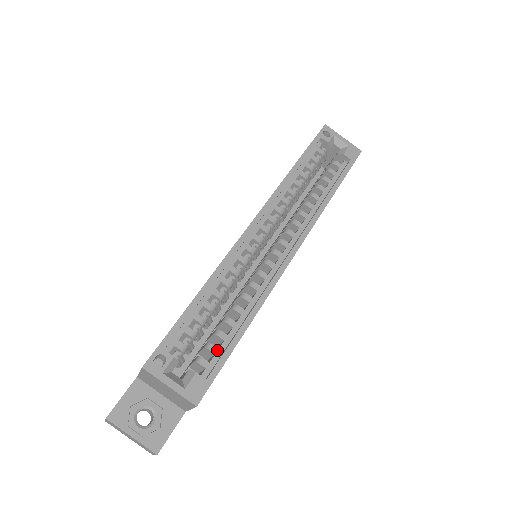
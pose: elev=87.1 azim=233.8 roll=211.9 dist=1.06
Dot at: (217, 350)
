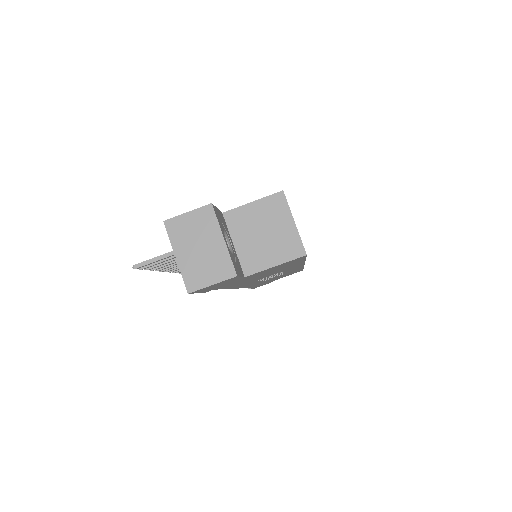
Dot at: occluded
